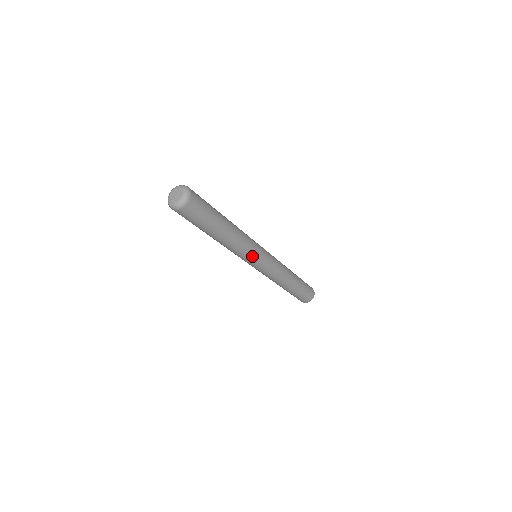
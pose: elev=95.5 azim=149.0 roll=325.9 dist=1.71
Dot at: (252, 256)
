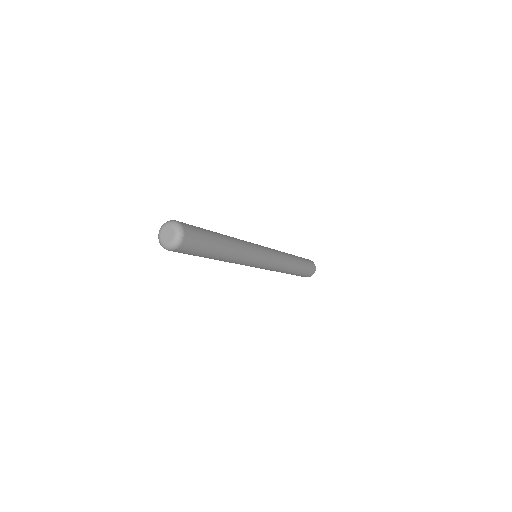
Dot at: (249, 264)
